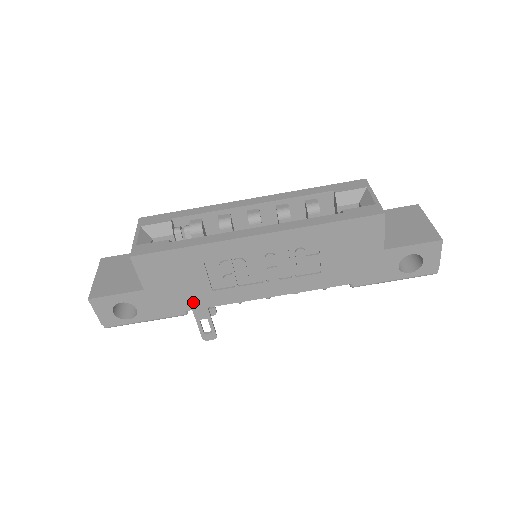
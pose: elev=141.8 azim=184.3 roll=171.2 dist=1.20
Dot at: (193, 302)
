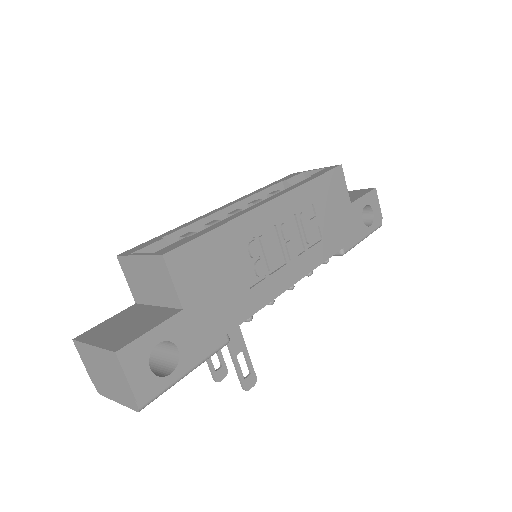
Dot at: (234, 314)
